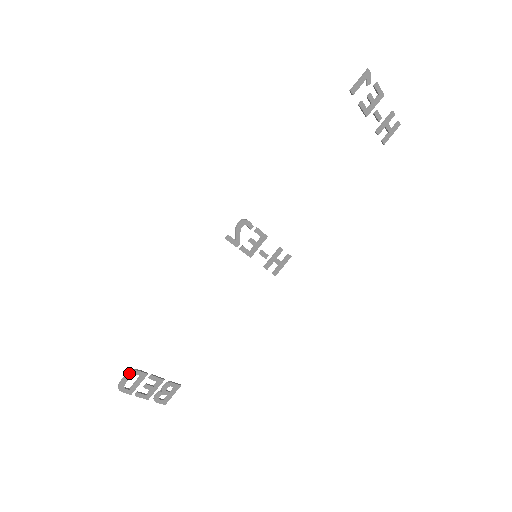
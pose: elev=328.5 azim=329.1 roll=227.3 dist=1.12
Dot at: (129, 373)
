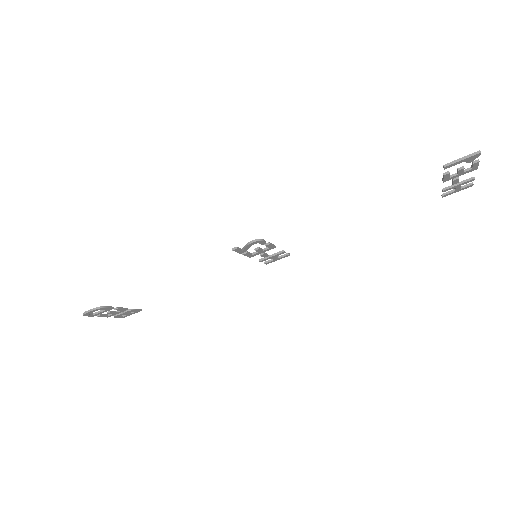
Dot at: (96, 309)
